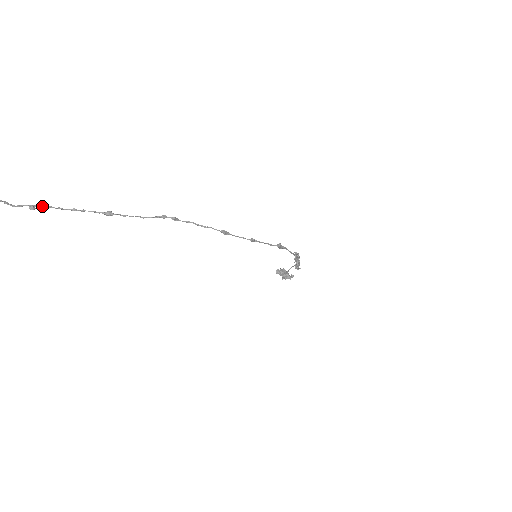
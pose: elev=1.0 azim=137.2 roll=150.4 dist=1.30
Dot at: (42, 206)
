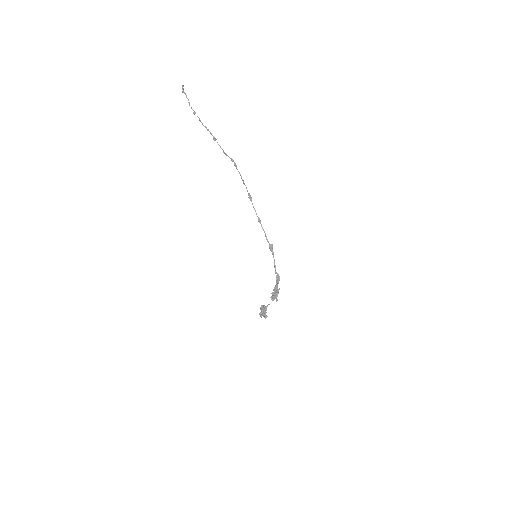
Dot at: occluded
